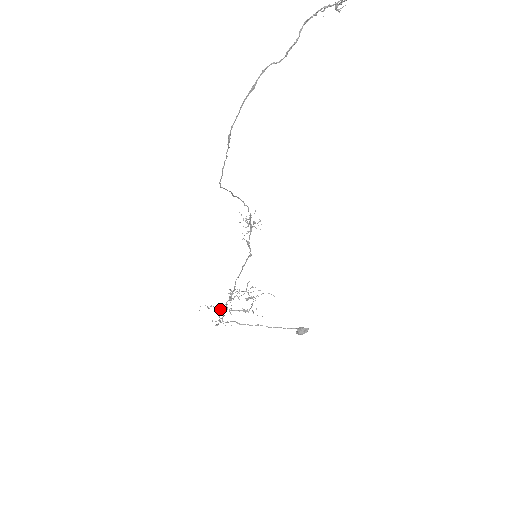
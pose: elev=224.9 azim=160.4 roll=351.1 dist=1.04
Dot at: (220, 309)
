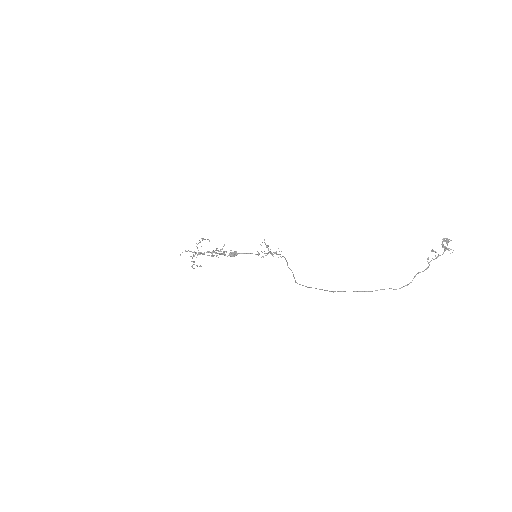
Dot at: occluded
